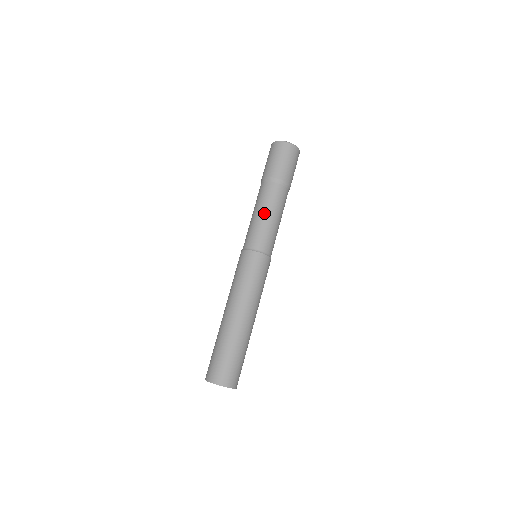
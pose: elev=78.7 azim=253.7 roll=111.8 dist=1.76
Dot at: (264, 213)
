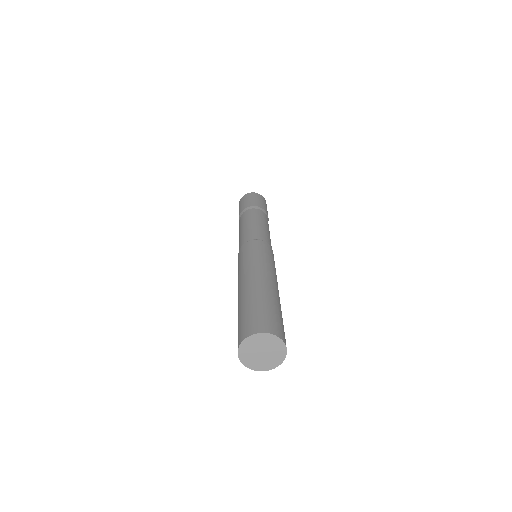
Dot at: (249, 222)
